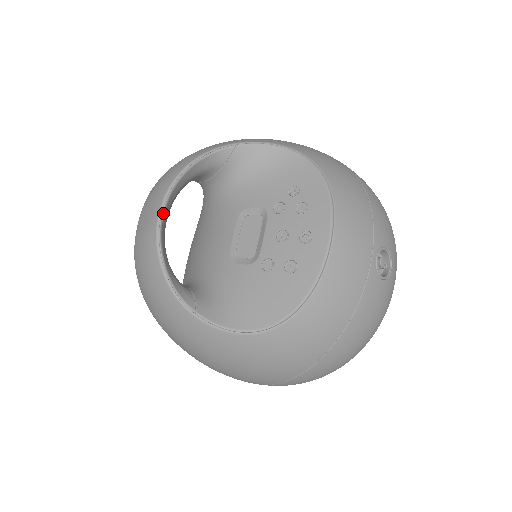
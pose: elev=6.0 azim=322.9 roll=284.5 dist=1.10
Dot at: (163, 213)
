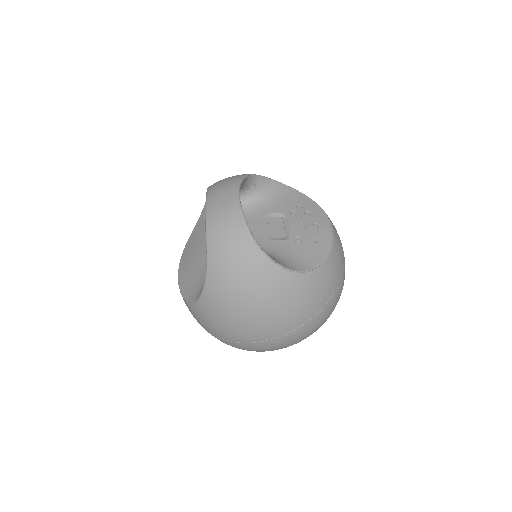
Dot at: occluded
